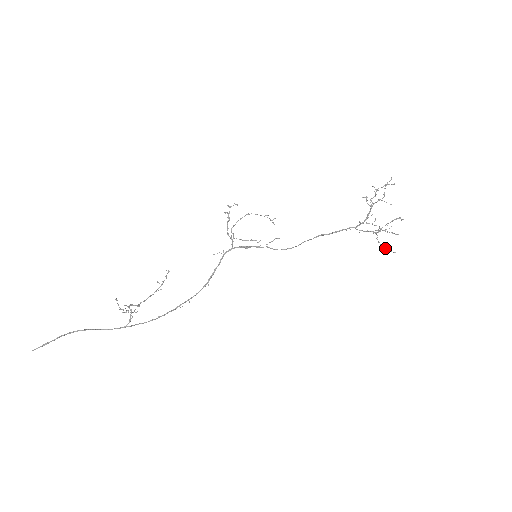
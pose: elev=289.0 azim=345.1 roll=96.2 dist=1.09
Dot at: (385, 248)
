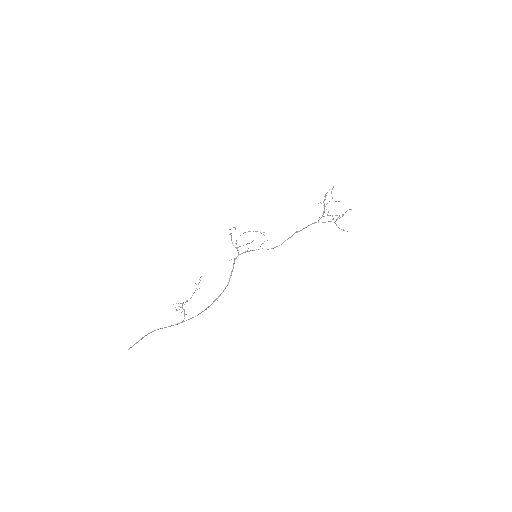
Dot at: occluded
